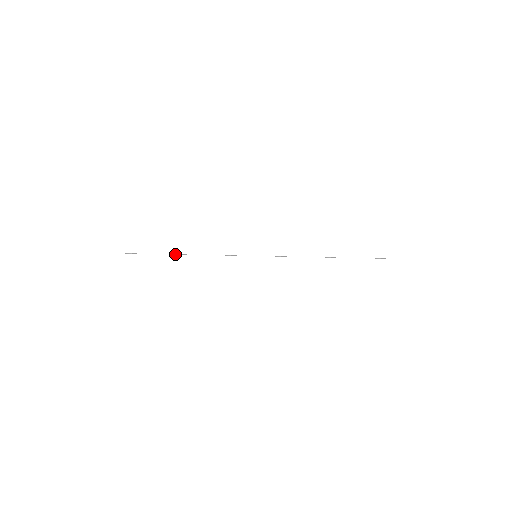
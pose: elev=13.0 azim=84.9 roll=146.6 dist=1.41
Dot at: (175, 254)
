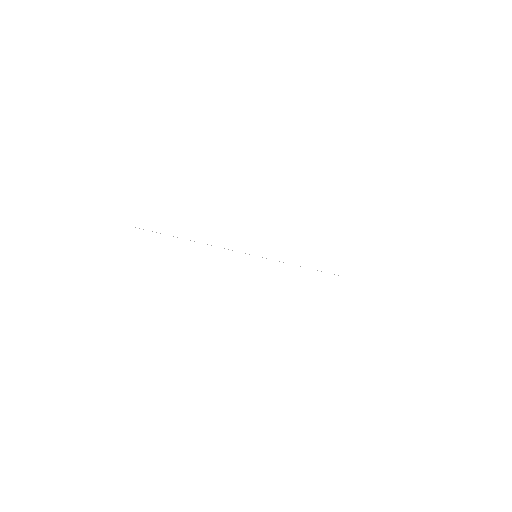
Dot at: occluded
